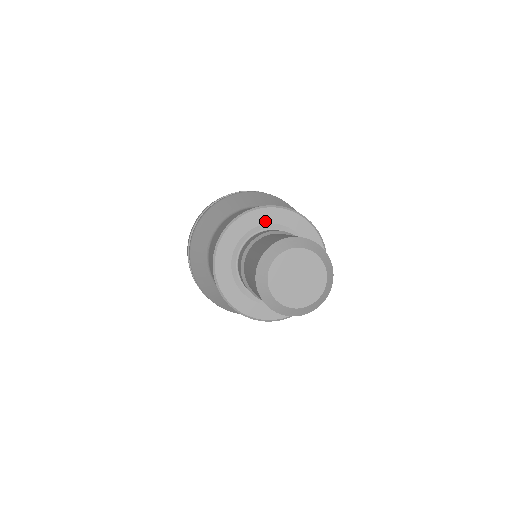
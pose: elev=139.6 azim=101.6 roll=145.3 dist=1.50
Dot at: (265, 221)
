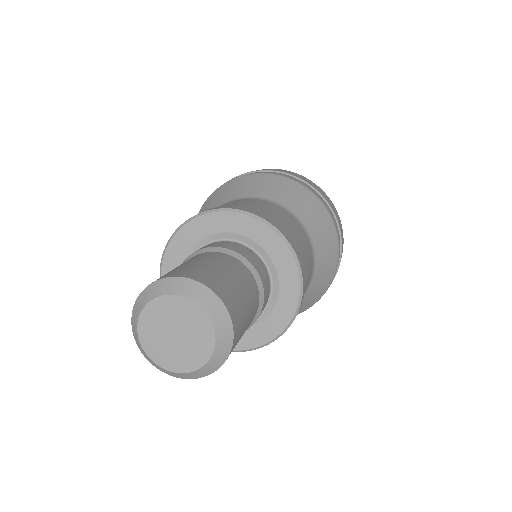
Dot at: (233, 229)
